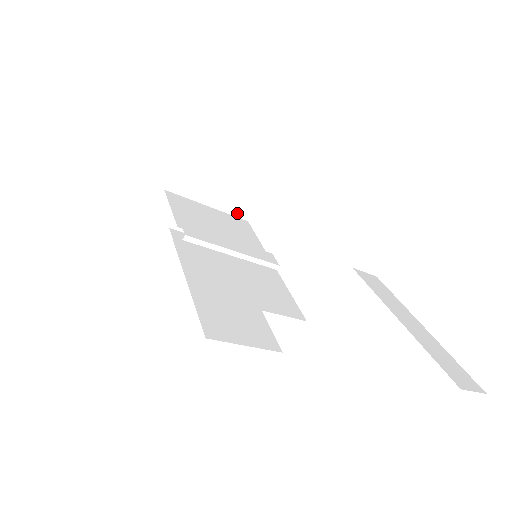
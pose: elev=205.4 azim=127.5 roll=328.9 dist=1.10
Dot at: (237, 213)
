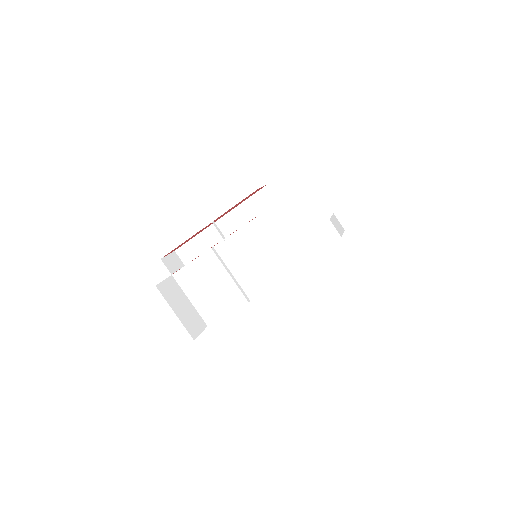
Dot at: (201, 314)
